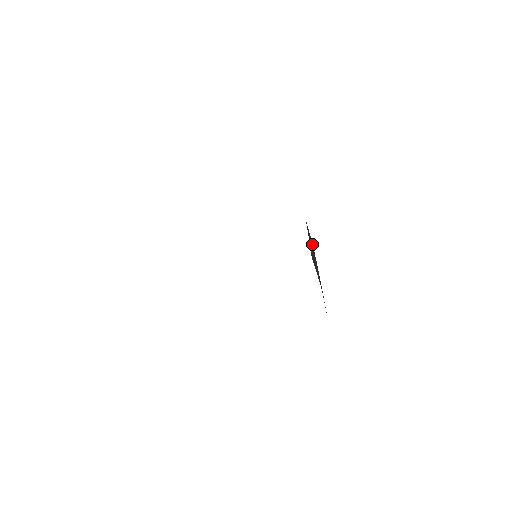
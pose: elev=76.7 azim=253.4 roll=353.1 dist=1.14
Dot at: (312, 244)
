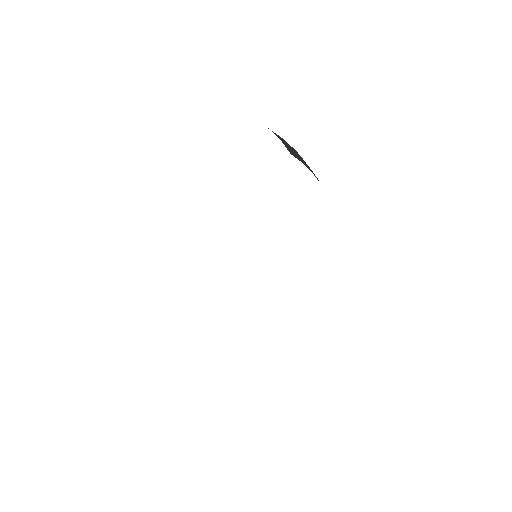
Dot at: occluded
